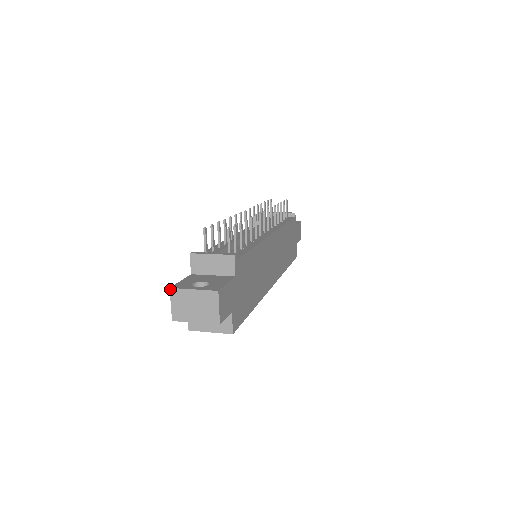
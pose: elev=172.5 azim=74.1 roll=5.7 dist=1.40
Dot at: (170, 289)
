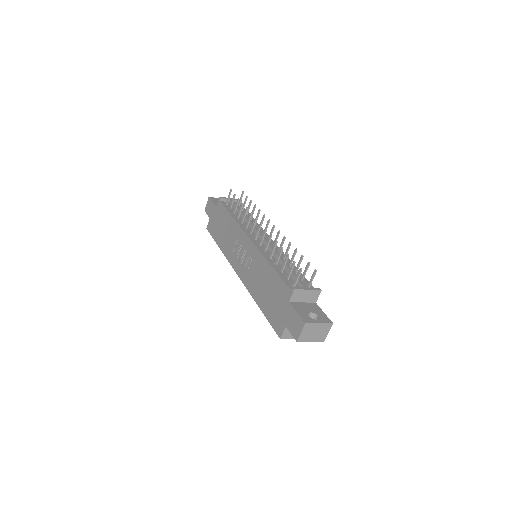
Dot at: (305, 324)
